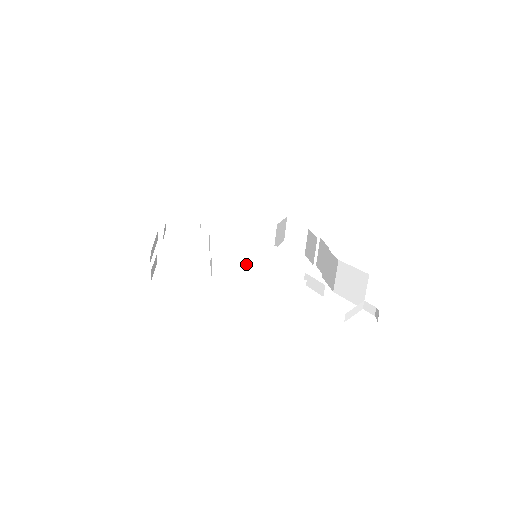
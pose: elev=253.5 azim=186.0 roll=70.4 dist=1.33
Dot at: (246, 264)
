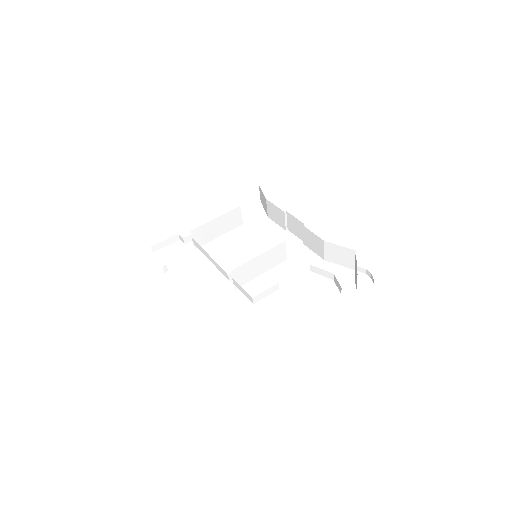
Dot at: (257, 270)
